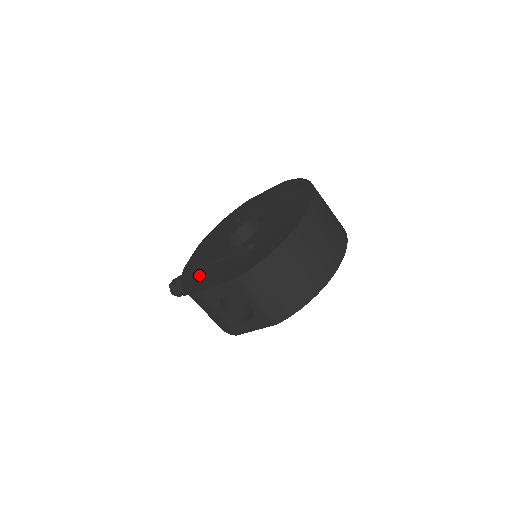
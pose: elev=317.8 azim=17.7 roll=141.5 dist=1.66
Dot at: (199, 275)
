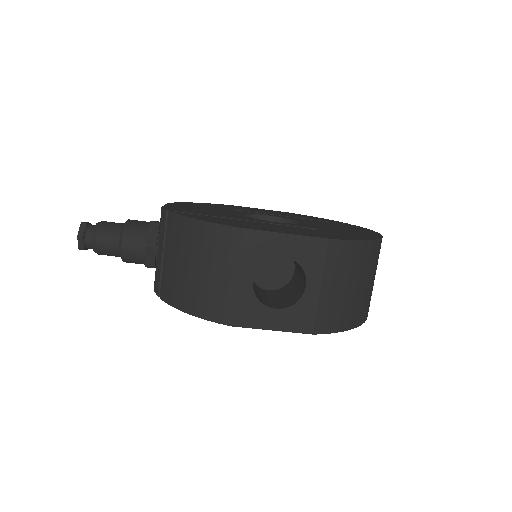
Dot at: (222, 219)
